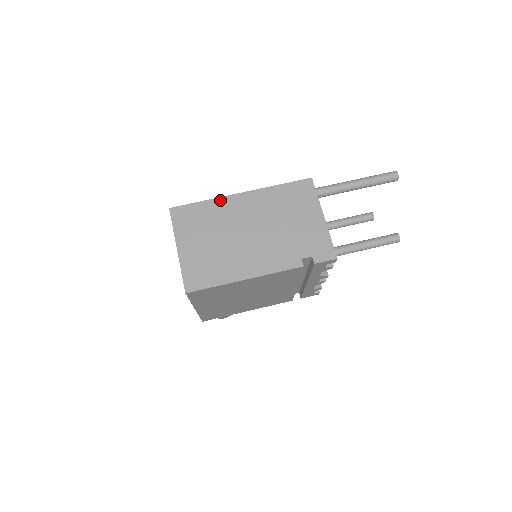
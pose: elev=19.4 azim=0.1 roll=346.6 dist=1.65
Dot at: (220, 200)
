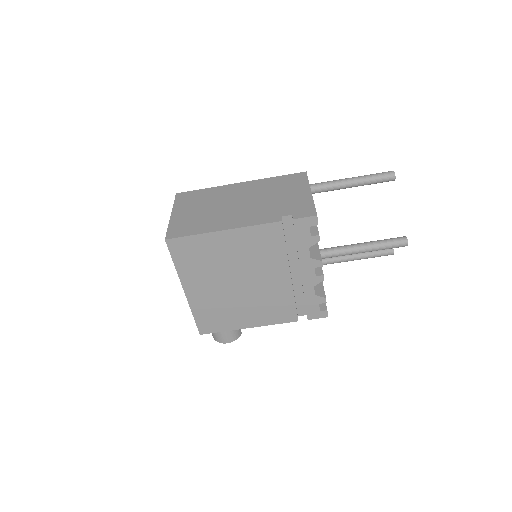
Dot at: (220, 187)
